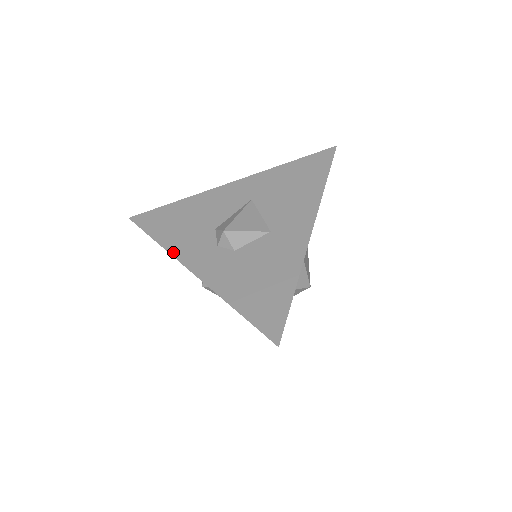
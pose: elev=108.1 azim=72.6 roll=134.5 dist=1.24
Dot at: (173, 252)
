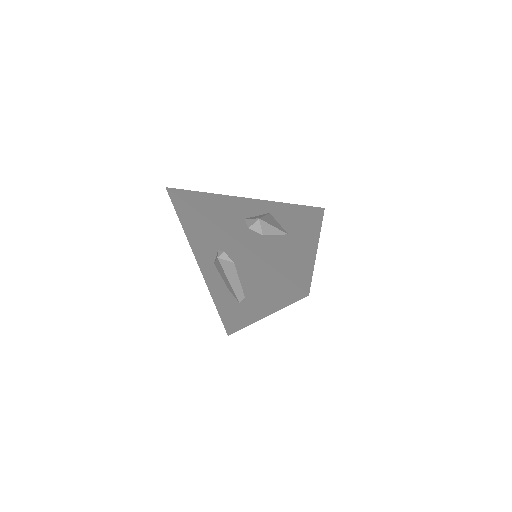
Dot at: (212, 220)
